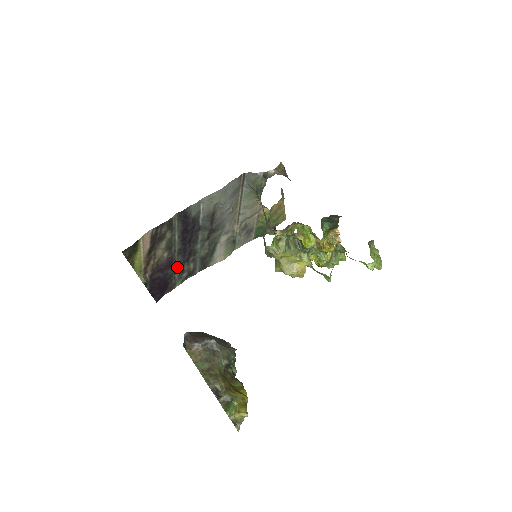
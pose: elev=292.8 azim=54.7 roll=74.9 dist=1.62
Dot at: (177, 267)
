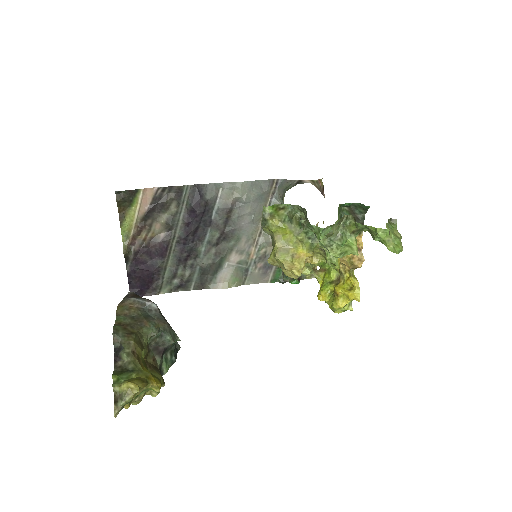
Dot at: (170, 264)
